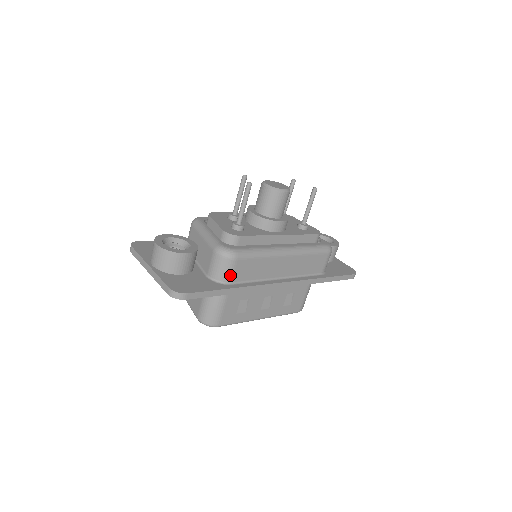
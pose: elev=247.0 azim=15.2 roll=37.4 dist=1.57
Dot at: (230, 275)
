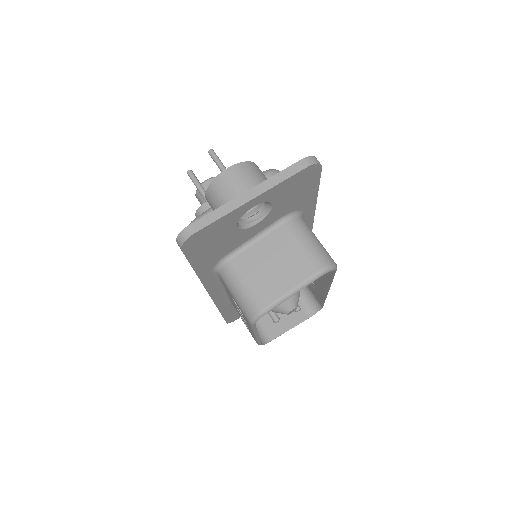
Dot at: occluded
